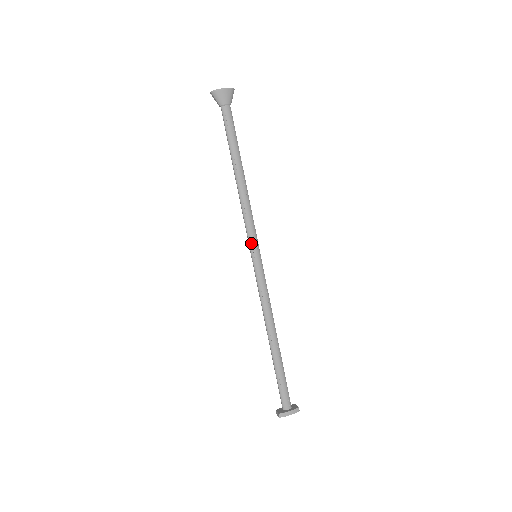
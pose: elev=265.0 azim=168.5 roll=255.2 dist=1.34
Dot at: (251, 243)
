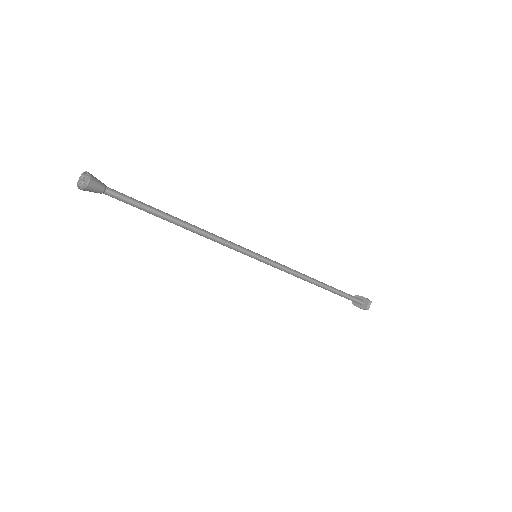
Dot at: (242, 253)
